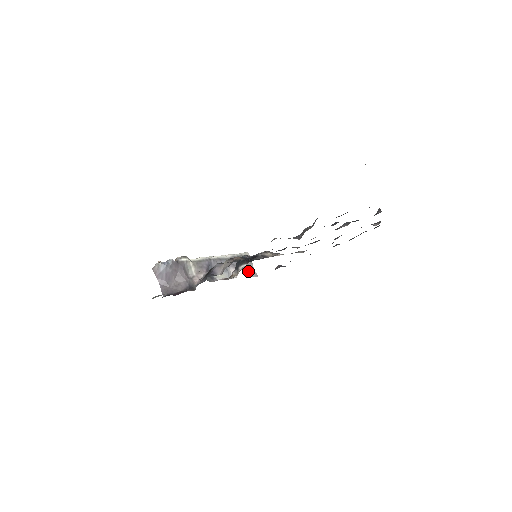
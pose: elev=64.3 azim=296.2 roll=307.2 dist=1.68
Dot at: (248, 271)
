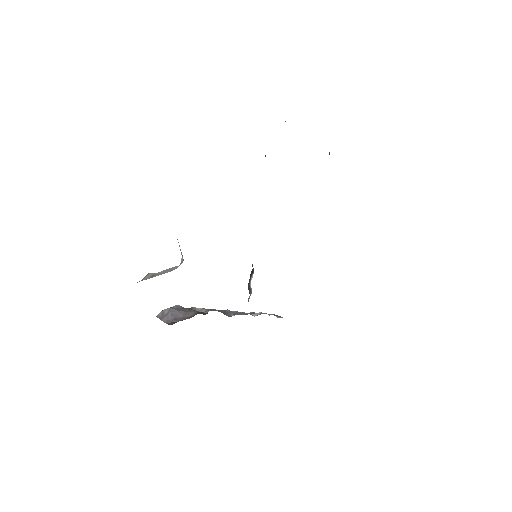
Dot at: occluded
